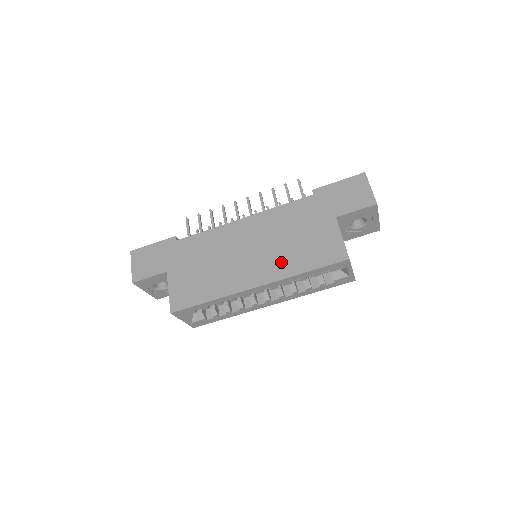
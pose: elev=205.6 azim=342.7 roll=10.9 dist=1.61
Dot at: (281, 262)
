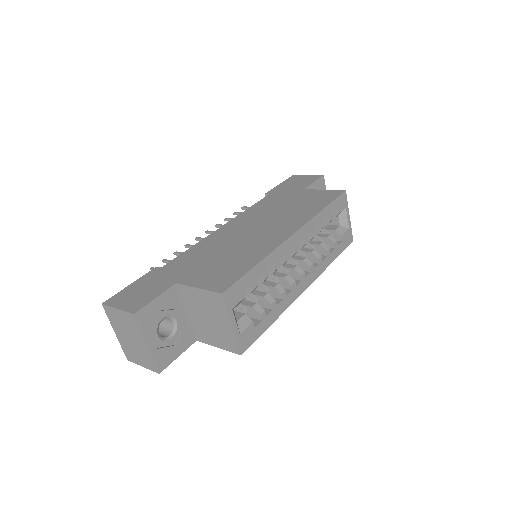
Dot at: (295, 217)
